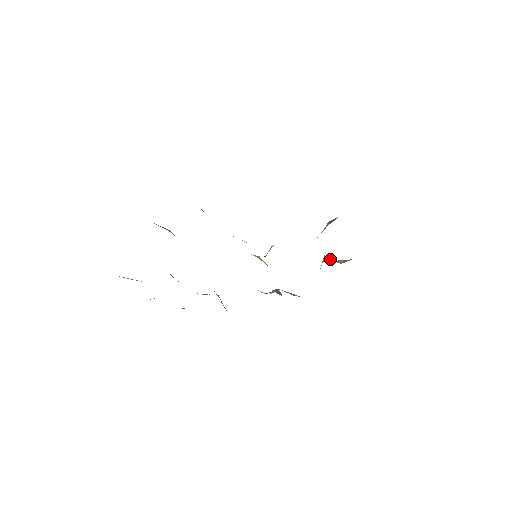
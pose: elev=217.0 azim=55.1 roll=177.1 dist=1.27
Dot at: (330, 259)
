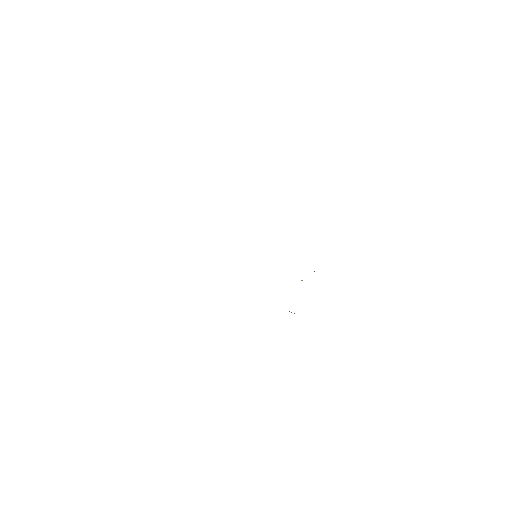
Dot at: occluded
